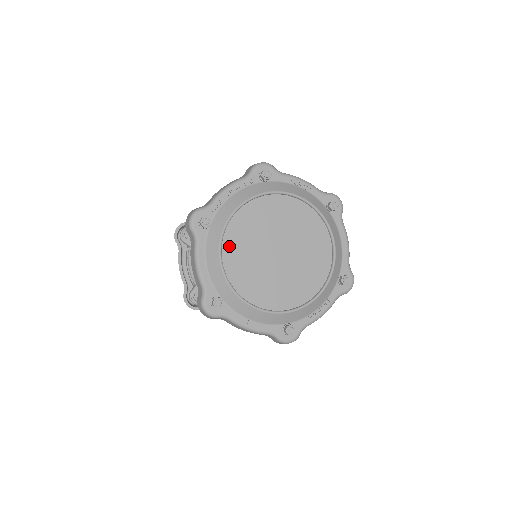
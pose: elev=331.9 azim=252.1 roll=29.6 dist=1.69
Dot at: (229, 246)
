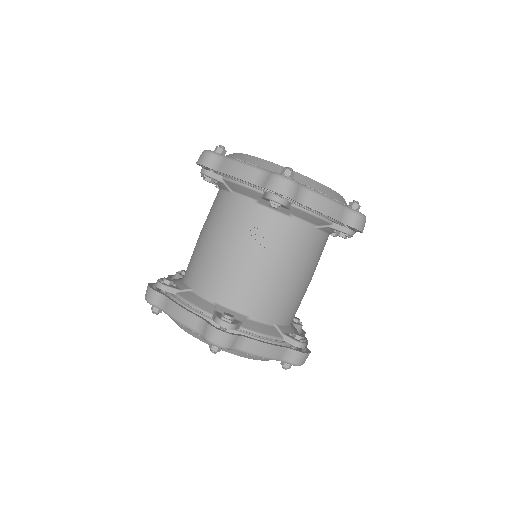
Dot at: occluded
